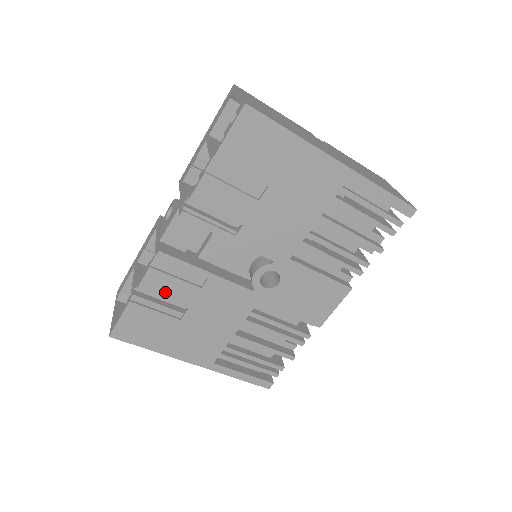
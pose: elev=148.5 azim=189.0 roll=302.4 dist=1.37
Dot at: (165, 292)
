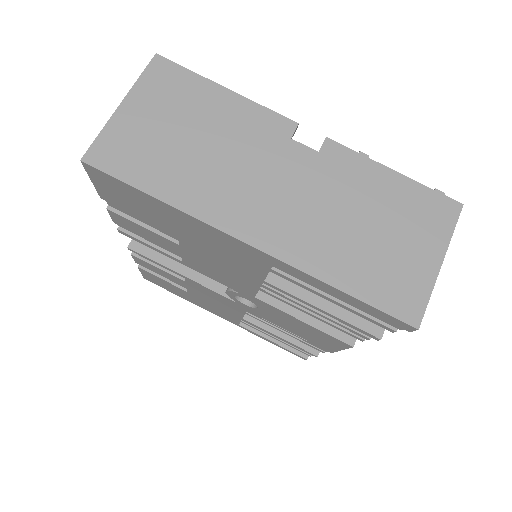
Dot at: (158, 272)
